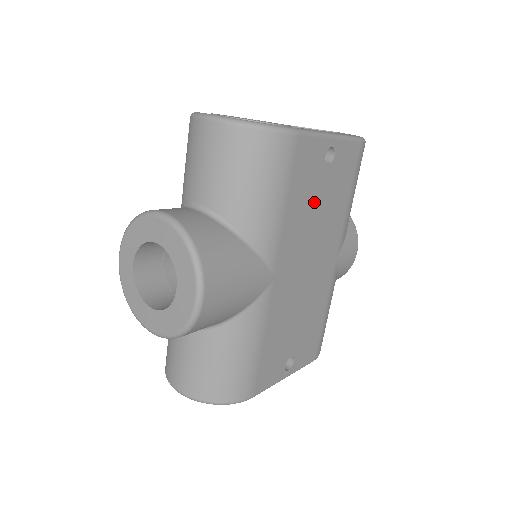
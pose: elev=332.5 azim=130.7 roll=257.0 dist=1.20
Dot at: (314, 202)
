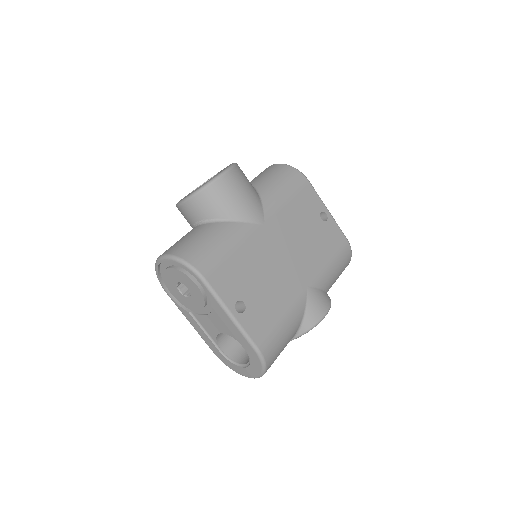
Dot at: (306, 225)
